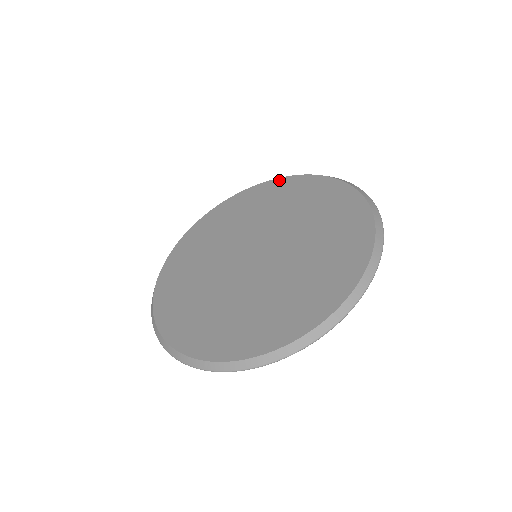
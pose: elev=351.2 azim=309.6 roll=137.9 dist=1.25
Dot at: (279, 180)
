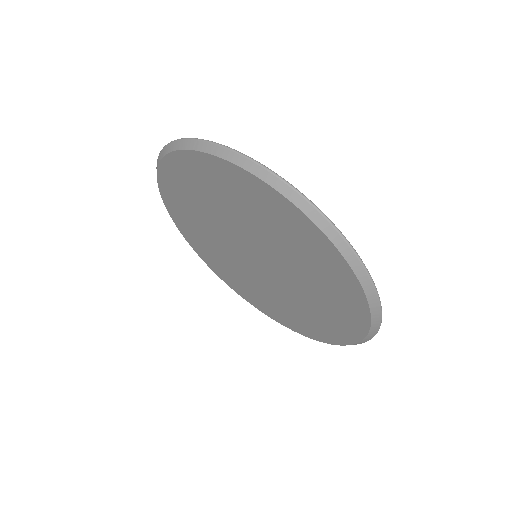
Dot at: (212, 160)
